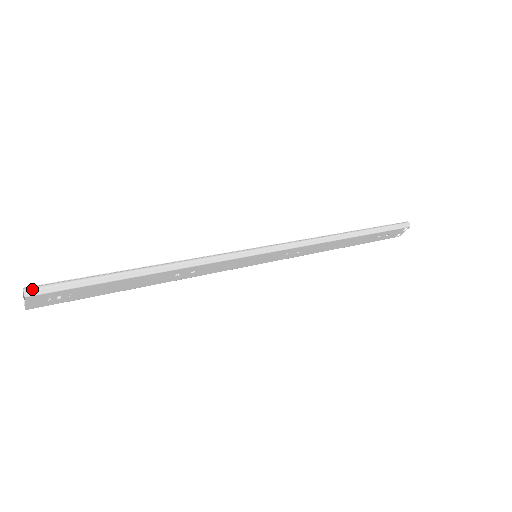
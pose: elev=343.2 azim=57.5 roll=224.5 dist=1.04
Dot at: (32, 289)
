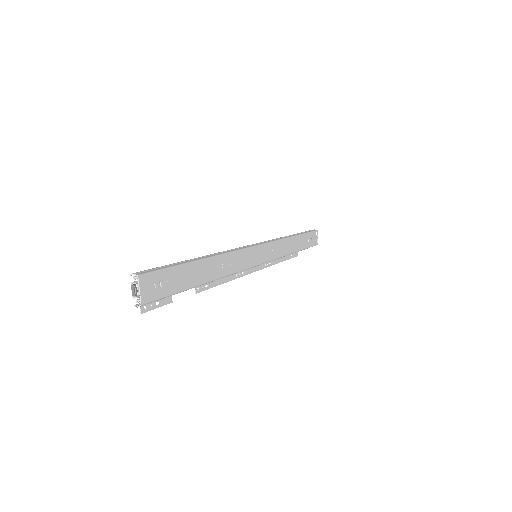
Dot at: (138, 272)
